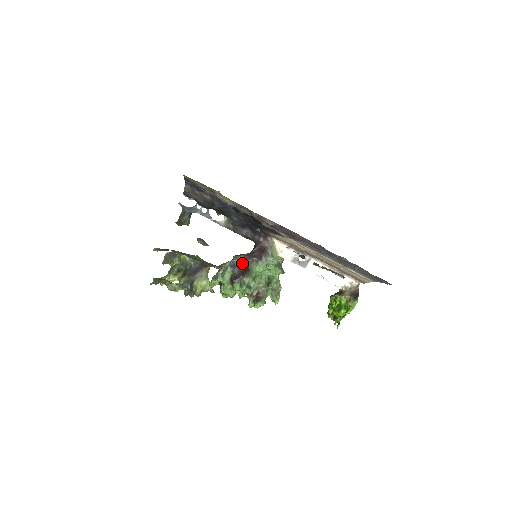
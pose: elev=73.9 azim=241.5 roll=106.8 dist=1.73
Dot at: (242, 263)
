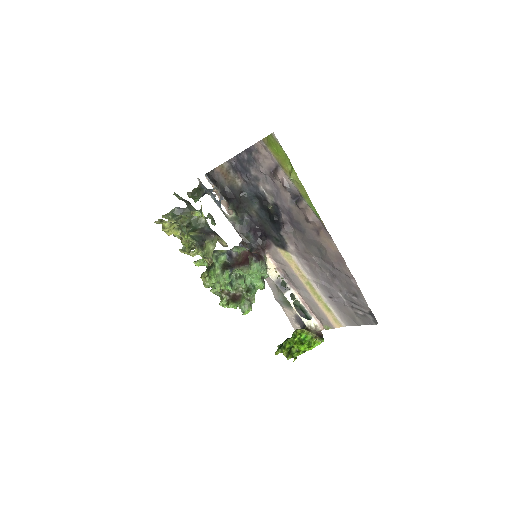
Dot at: (241, 255)
